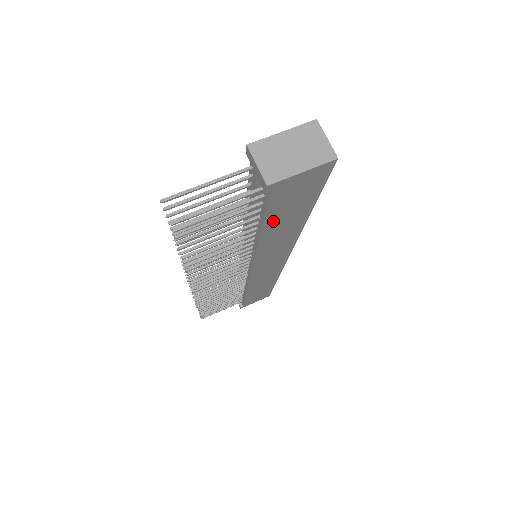
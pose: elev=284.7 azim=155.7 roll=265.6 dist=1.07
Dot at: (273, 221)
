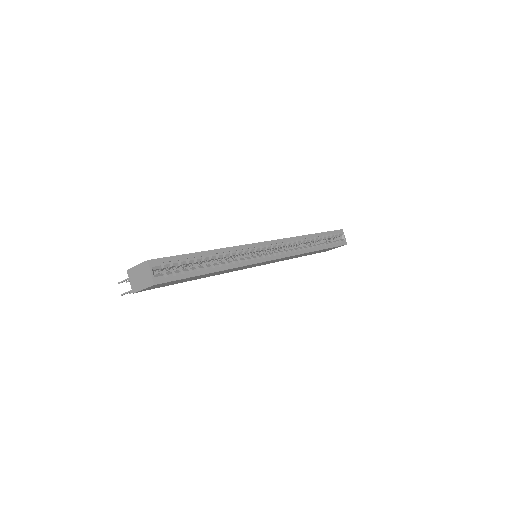
Dot at: (185, 281)
